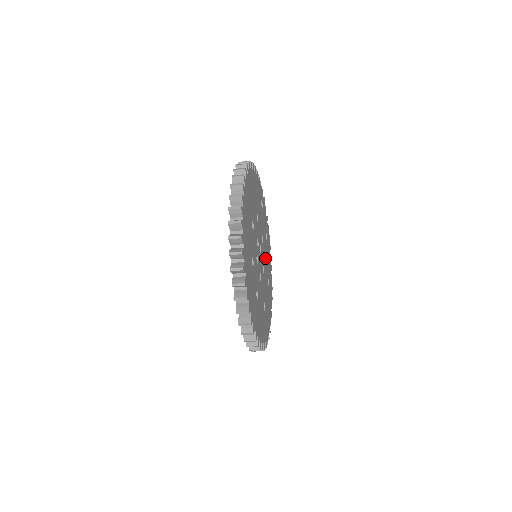
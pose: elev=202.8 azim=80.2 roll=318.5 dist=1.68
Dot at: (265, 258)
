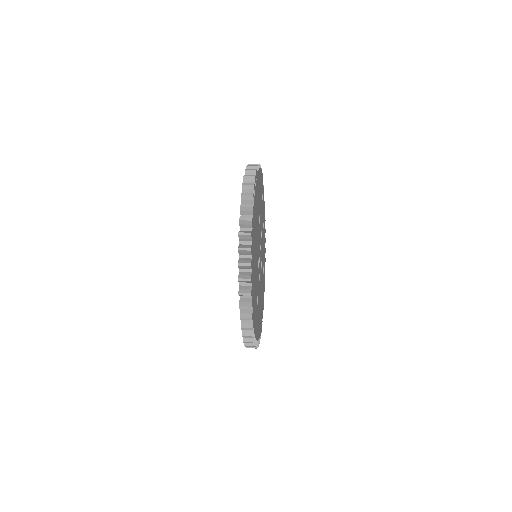
Dot at: (262, 250)
